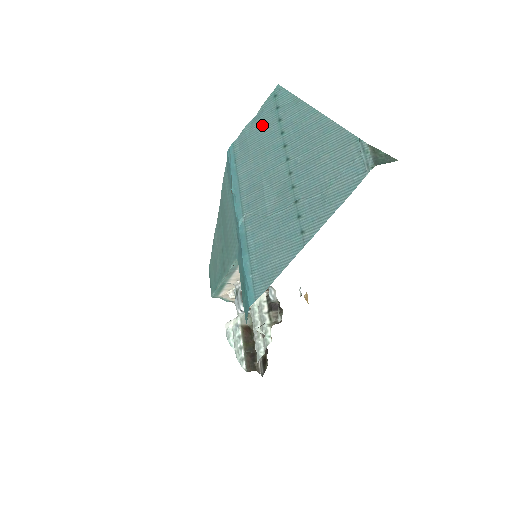
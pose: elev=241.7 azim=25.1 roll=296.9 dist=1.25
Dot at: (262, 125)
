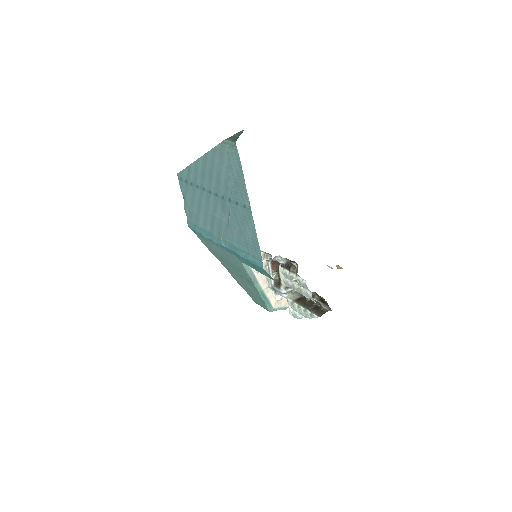
Dot at: (188, 197)
